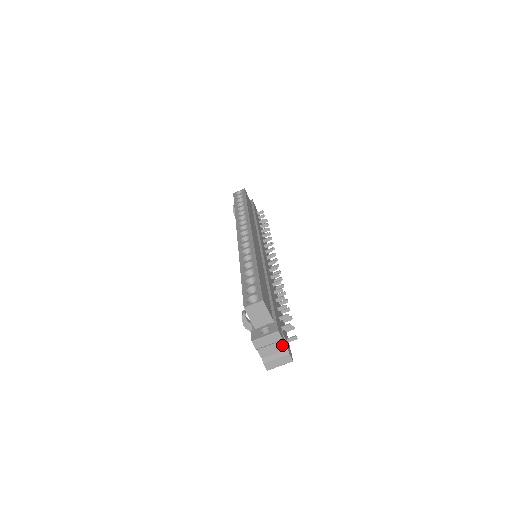
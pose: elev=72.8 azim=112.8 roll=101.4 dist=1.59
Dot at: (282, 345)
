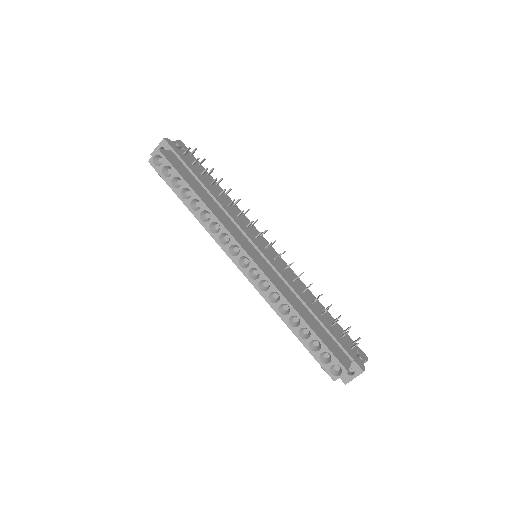
Dot at: occluded
